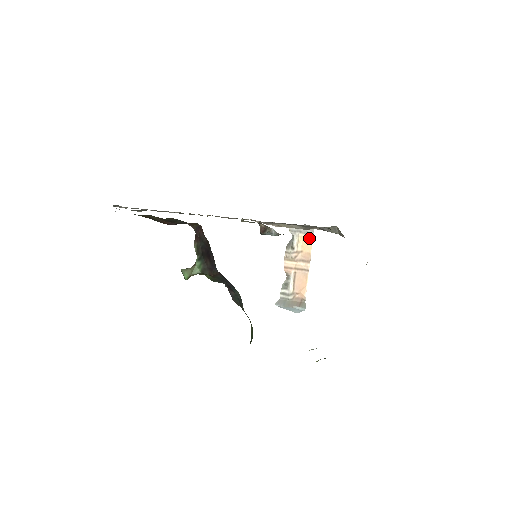
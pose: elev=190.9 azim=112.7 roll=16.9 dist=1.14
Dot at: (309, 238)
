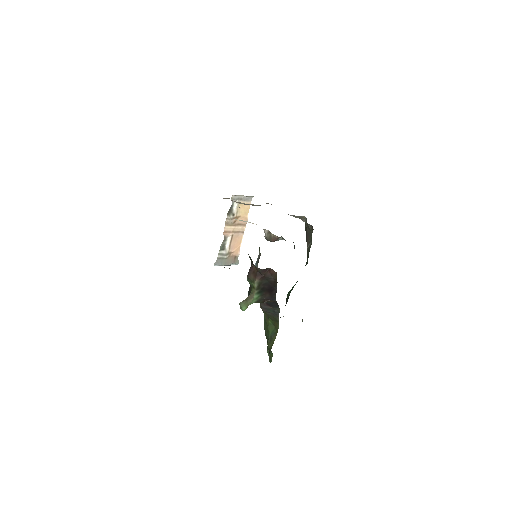
Dot at: occluded
